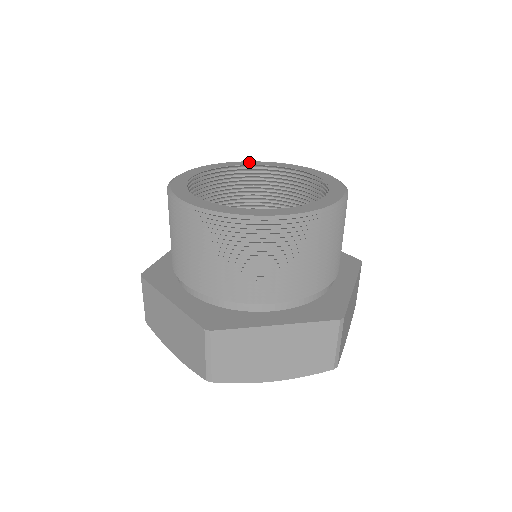
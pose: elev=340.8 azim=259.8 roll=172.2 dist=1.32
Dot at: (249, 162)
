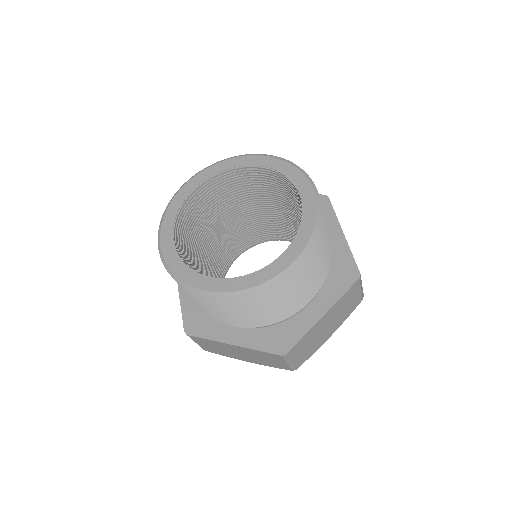
Dot at: (261, 158)
